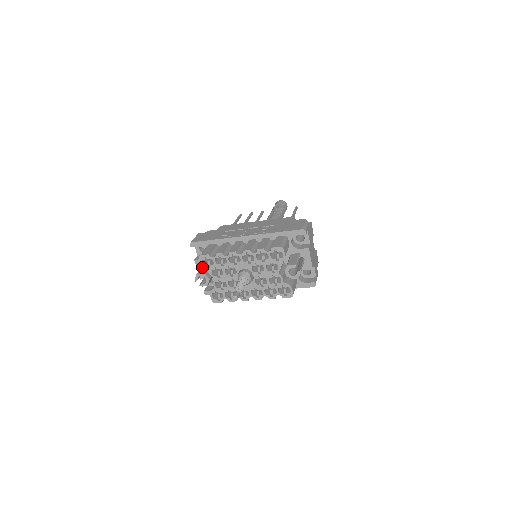
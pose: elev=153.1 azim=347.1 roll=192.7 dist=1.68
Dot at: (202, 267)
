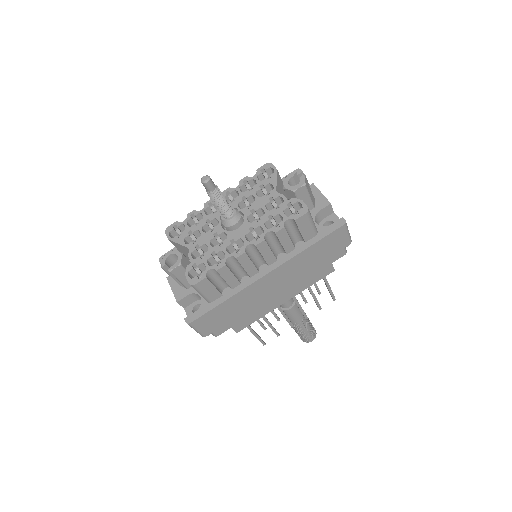
Dot at: occluded
